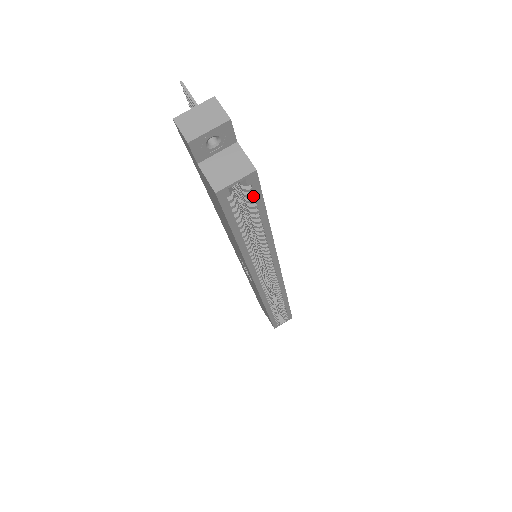
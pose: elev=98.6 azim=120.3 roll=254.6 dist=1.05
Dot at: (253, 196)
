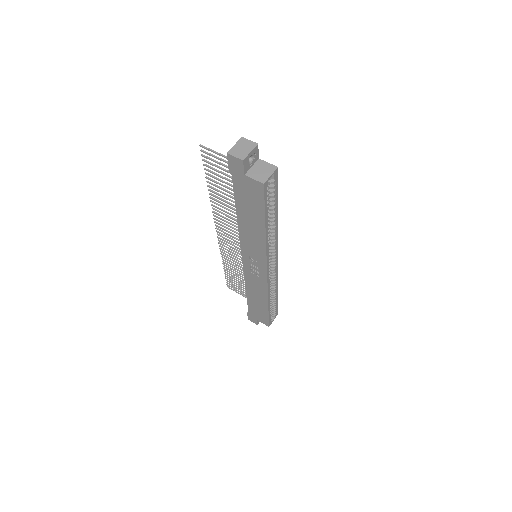
Dot at: (275, 187)
